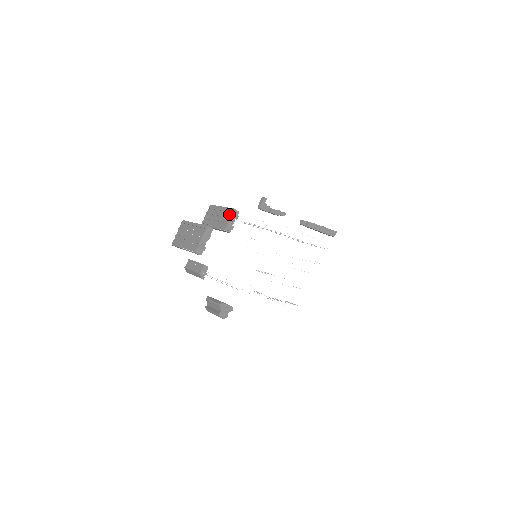
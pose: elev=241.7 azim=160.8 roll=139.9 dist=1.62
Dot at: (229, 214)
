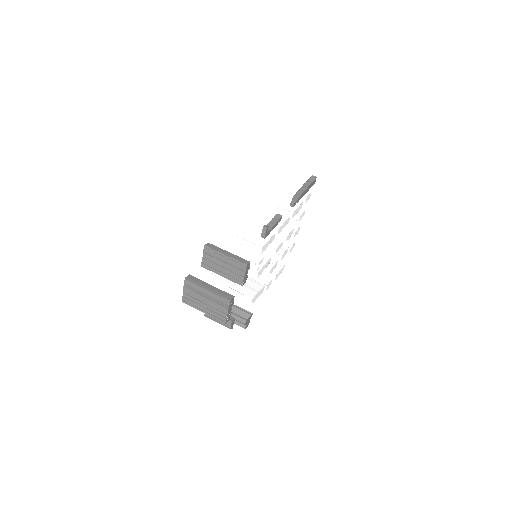
Dot at: (241, 269)
